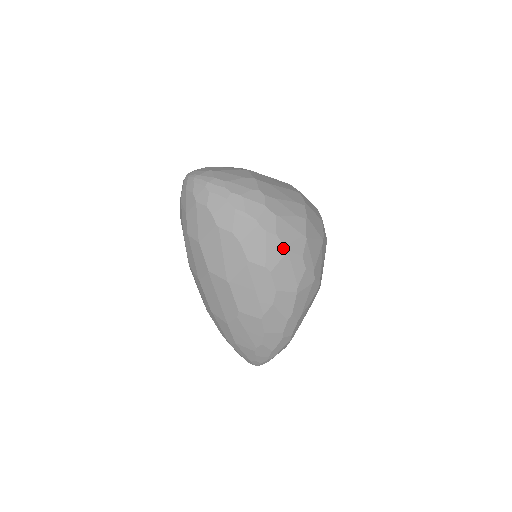
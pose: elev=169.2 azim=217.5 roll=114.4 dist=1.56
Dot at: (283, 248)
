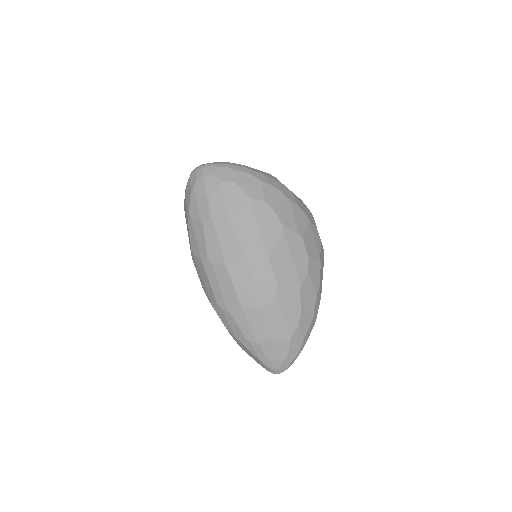
Dot at: (305, 217)
